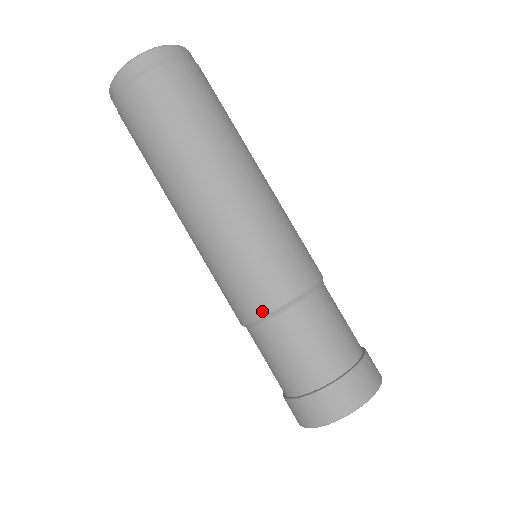
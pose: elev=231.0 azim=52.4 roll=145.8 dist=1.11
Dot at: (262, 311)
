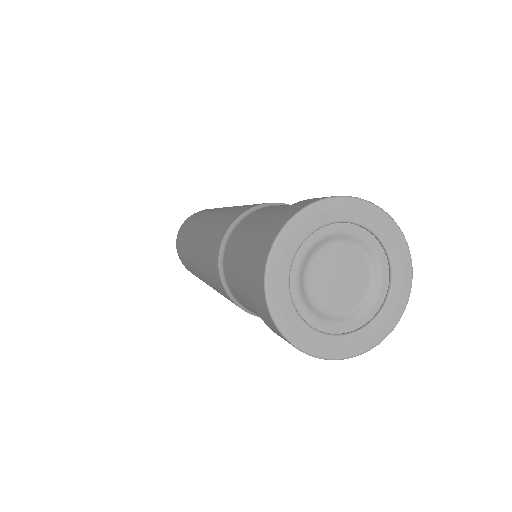
Dot at: (222, 236)
